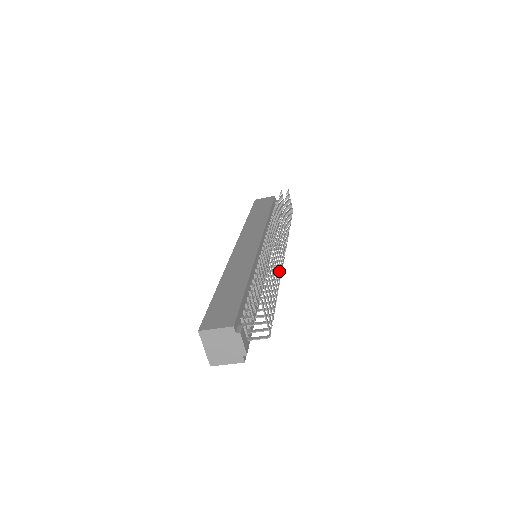
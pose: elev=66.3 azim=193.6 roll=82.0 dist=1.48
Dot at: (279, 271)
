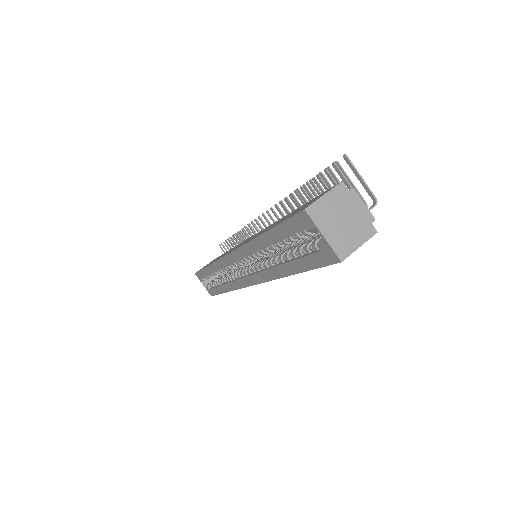
Dot at: occluded
